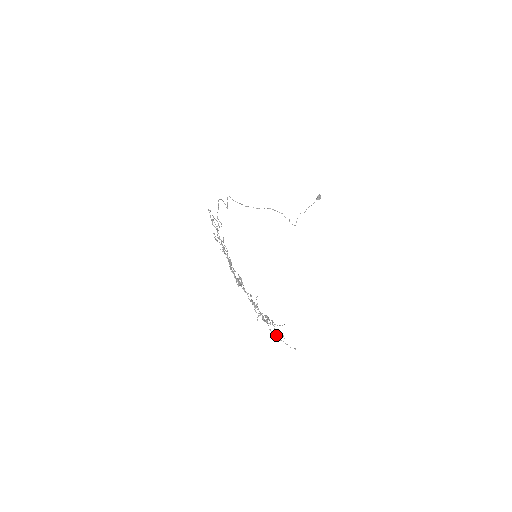
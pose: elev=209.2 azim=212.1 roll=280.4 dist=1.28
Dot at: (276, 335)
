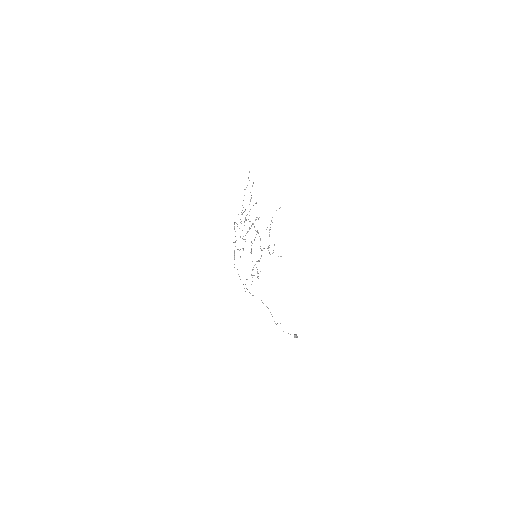
Dot at: (268, 248)
